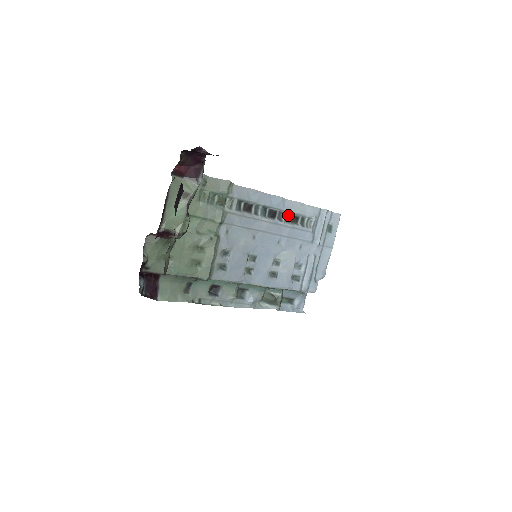
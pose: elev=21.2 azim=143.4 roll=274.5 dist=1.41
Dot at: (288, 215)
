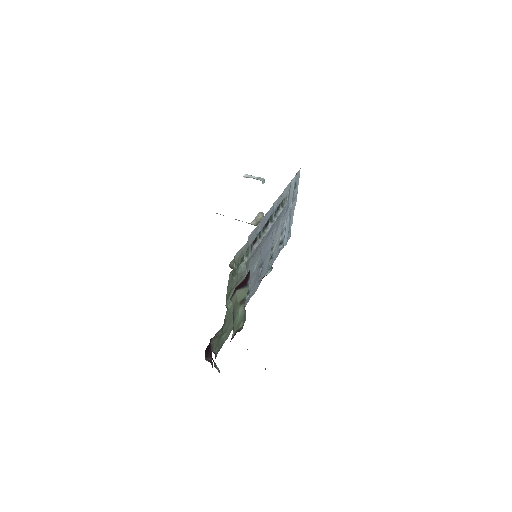
Dot at: (275, 211)
